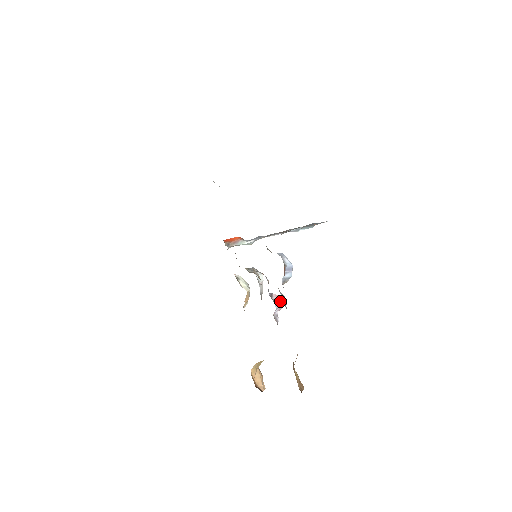
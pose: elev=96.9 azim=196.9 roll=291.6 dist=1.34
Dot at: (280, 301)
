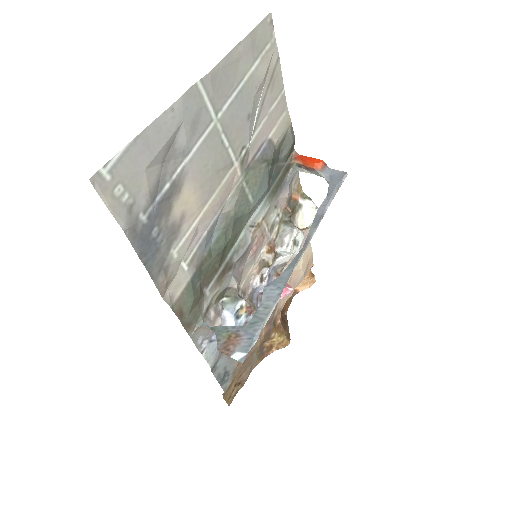
Dot at: occluded
